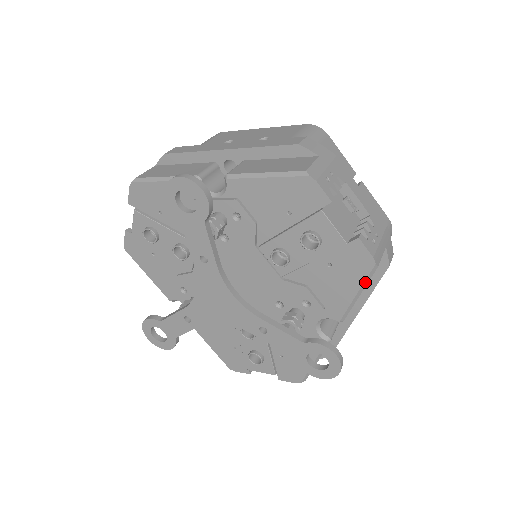
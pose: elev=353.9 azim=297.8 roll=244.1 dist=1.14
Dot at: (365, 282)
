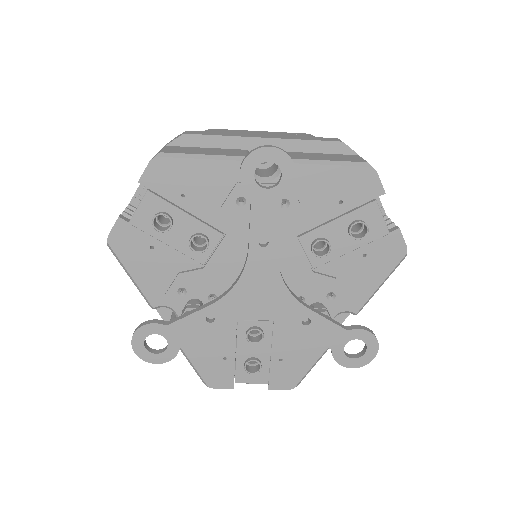
Dot at: (392, 271)
